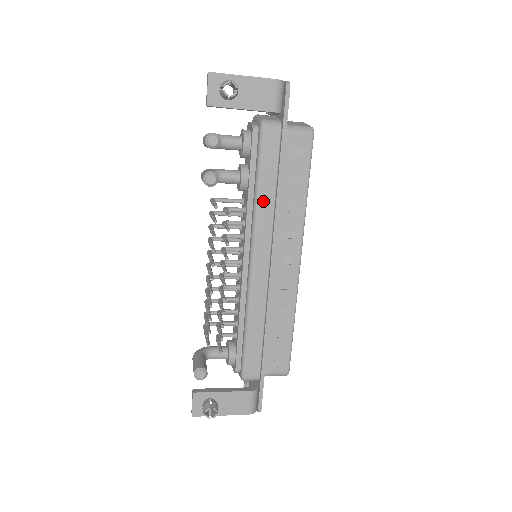
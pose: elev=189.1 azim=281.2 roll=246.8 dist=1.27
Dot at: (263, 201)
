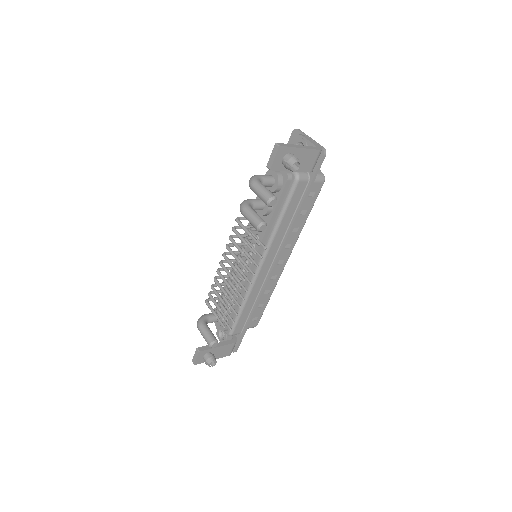
Dot at: (281, 229)
